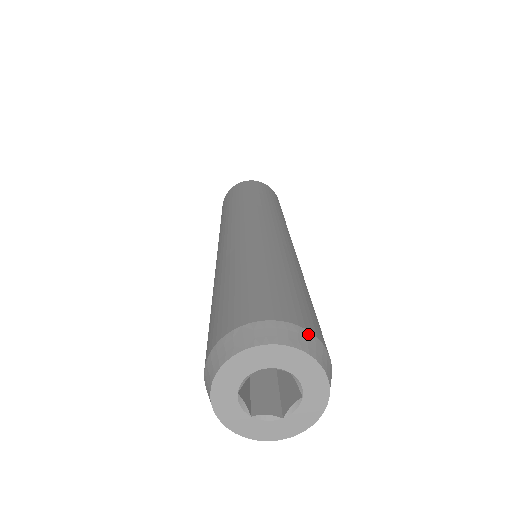
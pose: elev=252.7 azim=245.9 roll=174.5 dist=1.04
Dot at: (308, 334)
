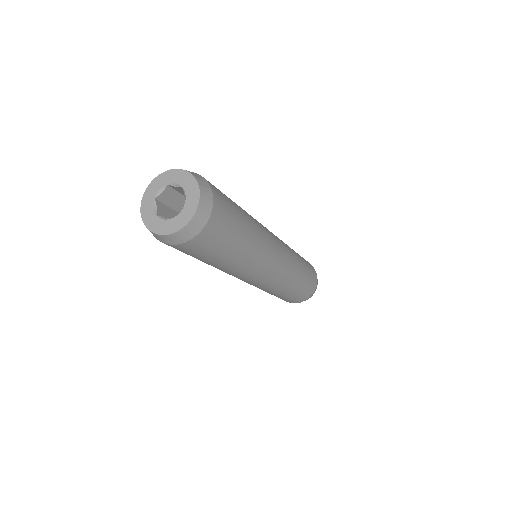
Dot at: occluded
